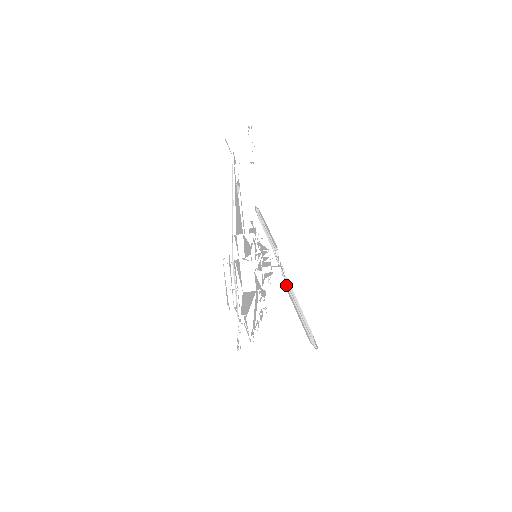
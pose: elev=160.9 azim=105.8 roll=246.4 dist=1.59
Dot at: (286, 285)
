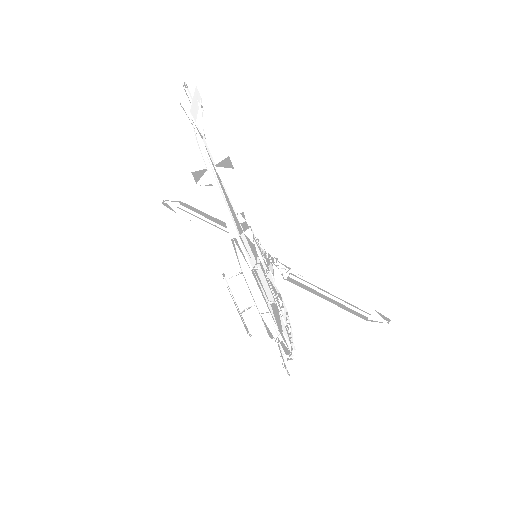
Dot at: (292, 278)
